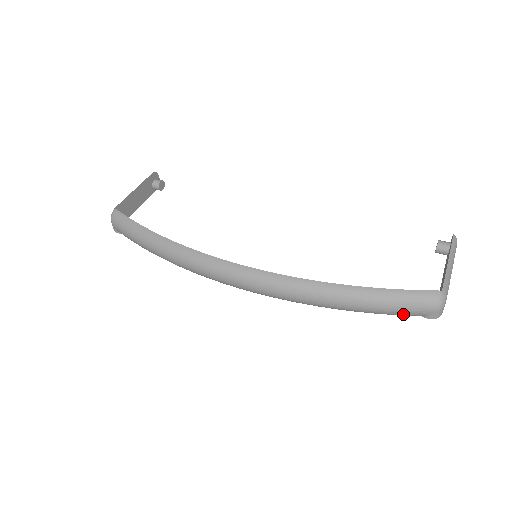
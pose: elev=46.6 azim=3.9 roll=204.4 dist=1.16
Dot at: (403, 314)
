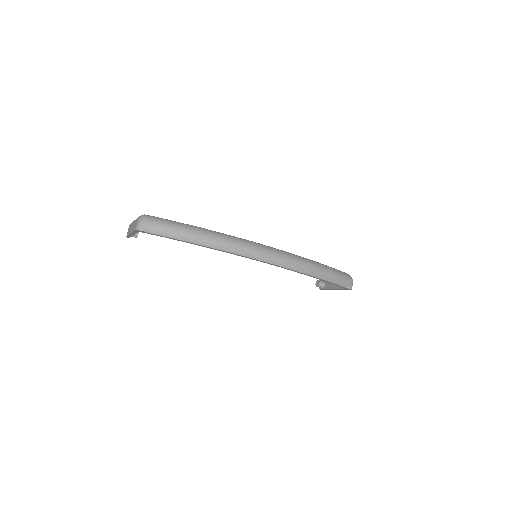
Dot at: (342, 283)
